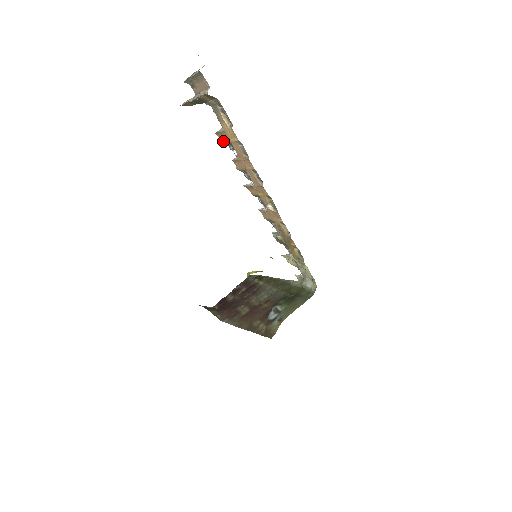
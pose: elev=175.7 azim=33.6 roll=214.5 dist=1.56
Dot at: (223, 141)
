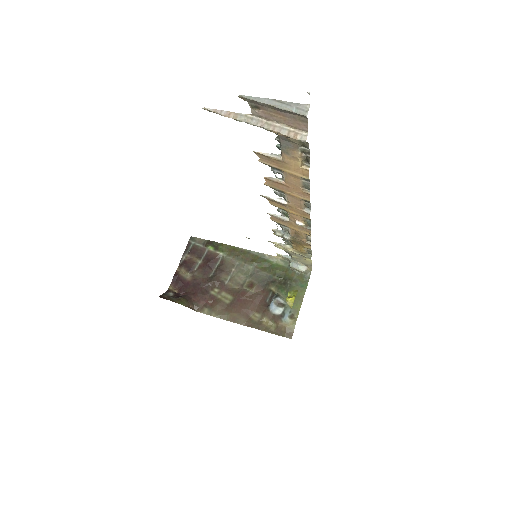
Dot at: (266, 163)
